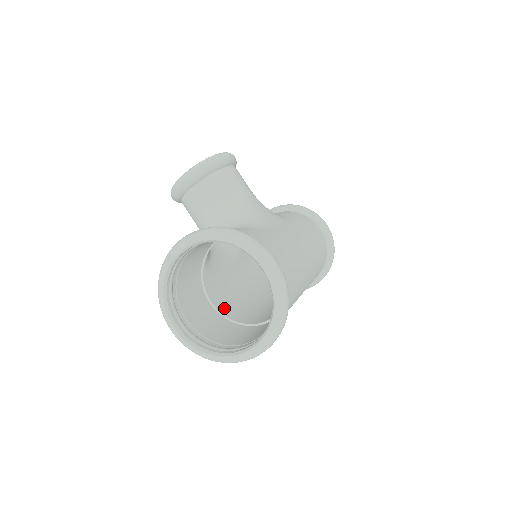
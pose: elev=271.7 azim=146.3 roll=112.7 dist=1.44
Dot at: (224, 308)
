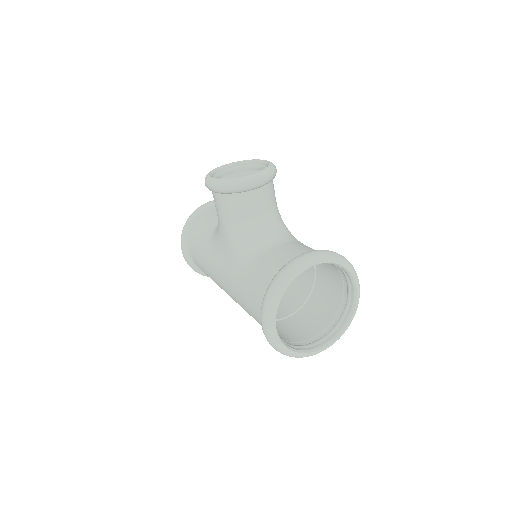
Dot at: occluded
